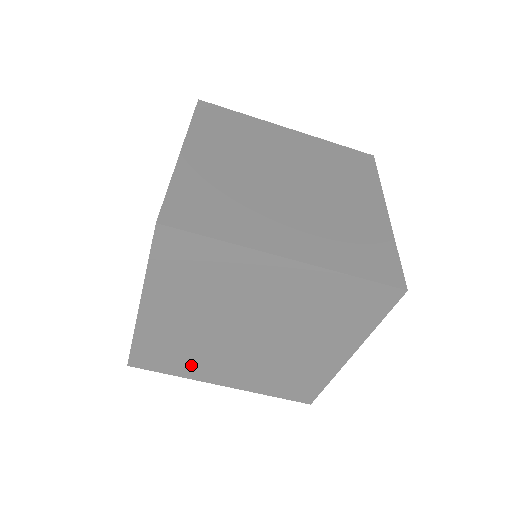
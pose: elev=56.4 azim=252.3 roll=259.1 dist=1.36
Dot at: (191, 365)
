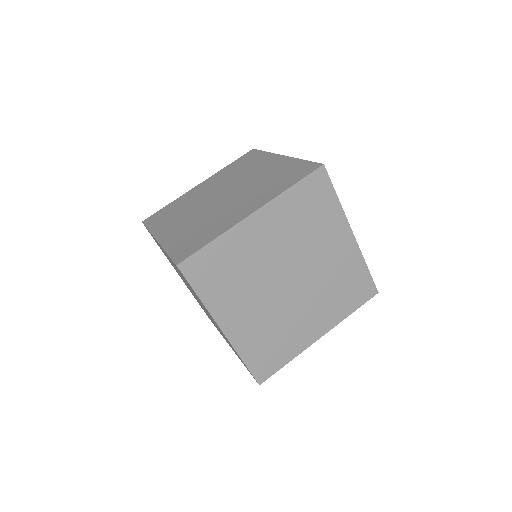
Dot at: (289, 342)
